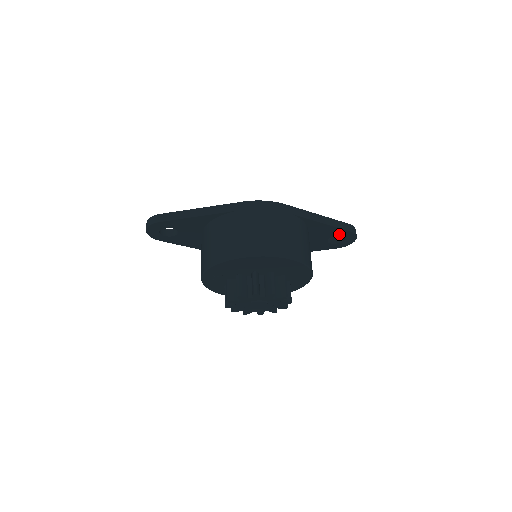
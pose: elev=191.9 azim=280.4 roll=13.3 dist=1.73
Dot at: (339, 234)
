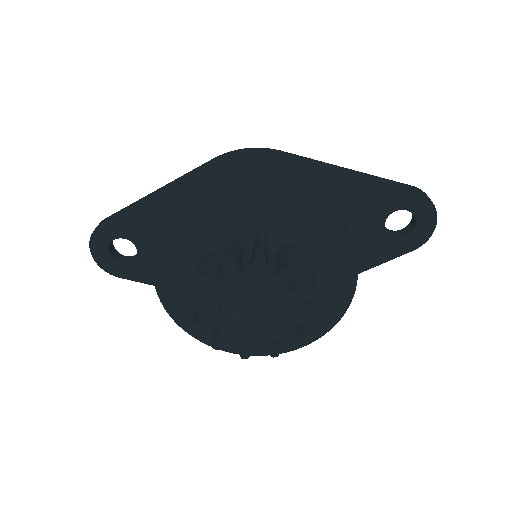
Dot at: (399, 205)
